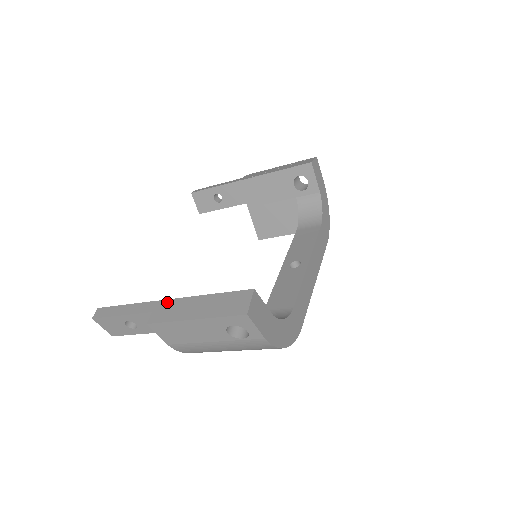
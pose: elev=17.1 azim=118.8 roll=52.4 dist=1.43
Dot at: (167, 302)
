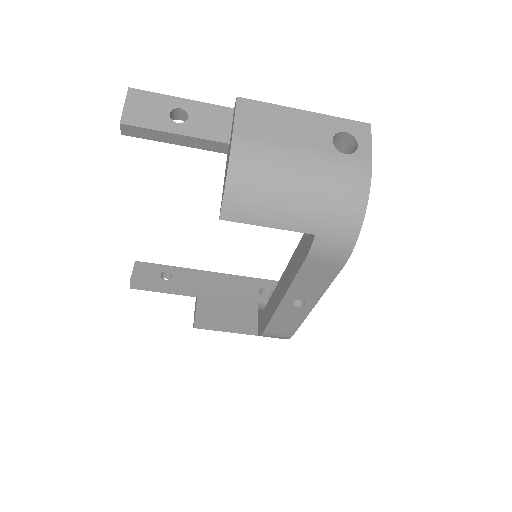
Dot at: occluded
